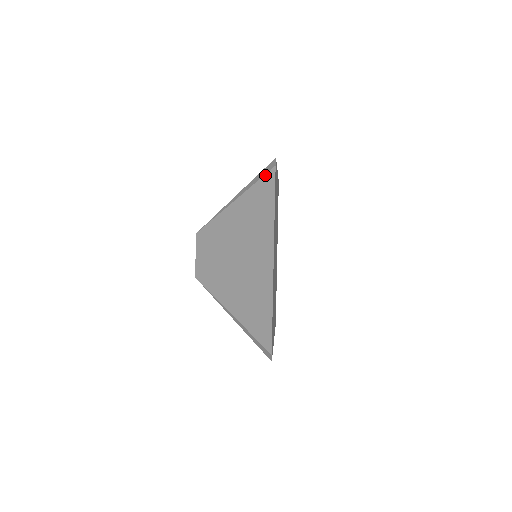
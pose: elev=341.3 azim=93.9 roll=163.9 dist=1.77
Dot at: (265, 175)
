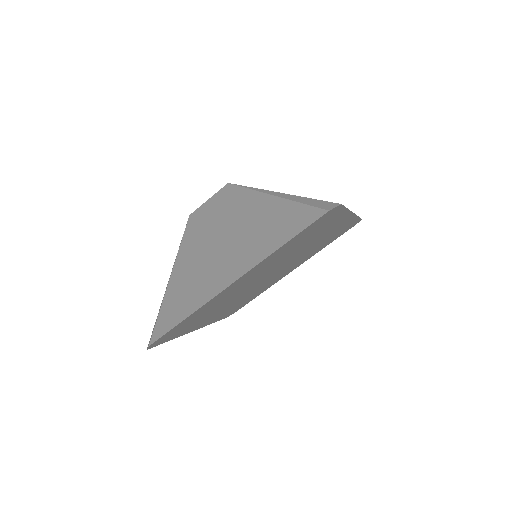
Dot at: (314, 207)
